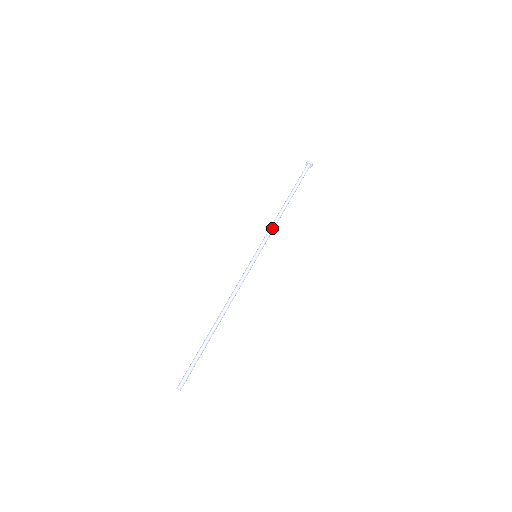
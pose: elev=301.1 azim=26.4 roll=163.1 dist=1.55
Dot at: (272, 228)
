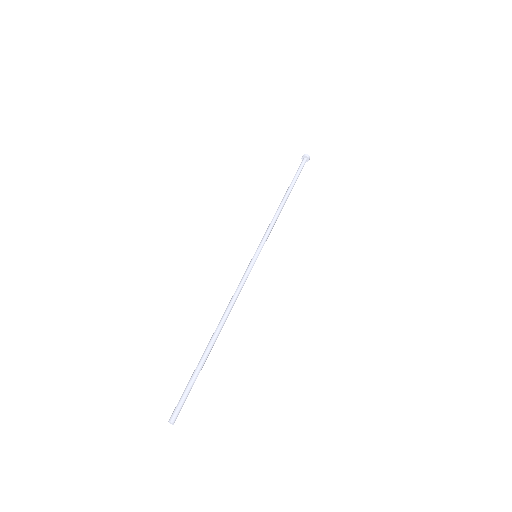
Dot at: (271, 224)
